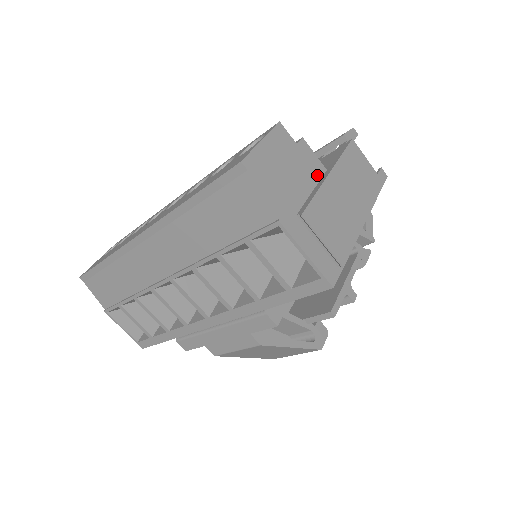
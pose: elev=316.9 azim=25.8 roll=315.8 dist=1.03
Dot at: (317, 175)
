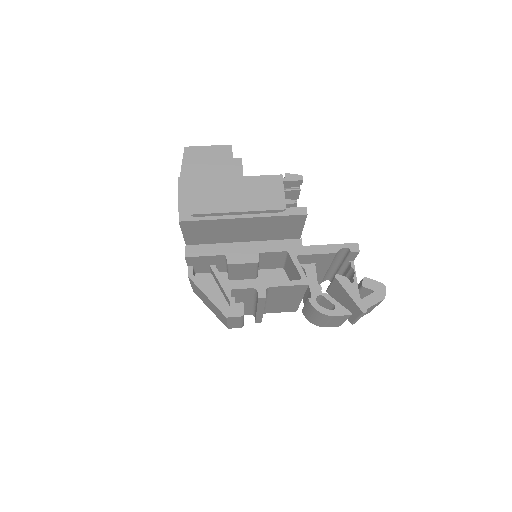
Dot at: (232, 177)
